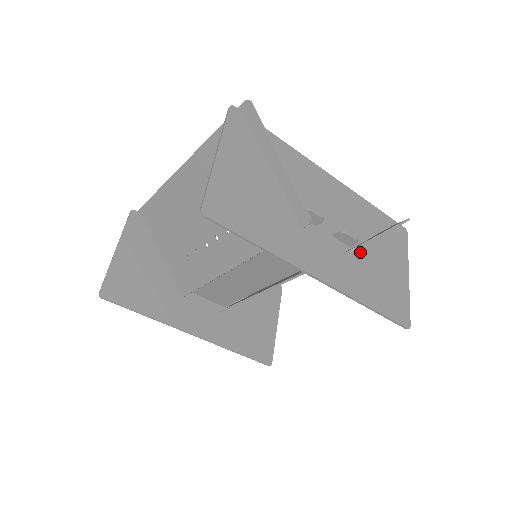
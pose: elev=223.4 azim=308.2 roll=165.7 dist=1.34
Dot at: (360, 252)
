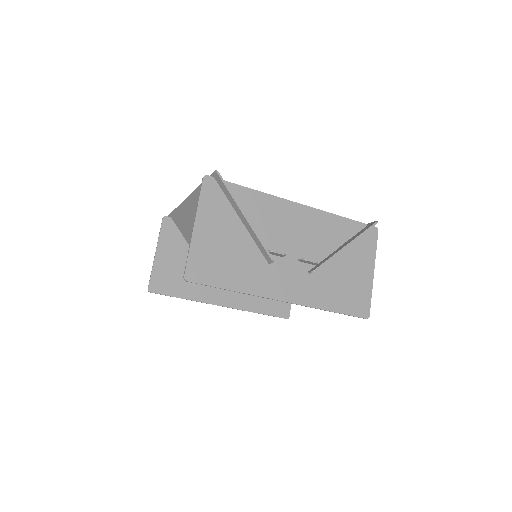
Dot at: (324, 266)
